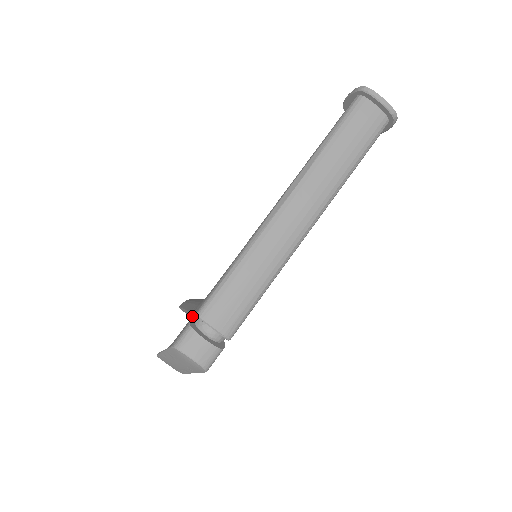
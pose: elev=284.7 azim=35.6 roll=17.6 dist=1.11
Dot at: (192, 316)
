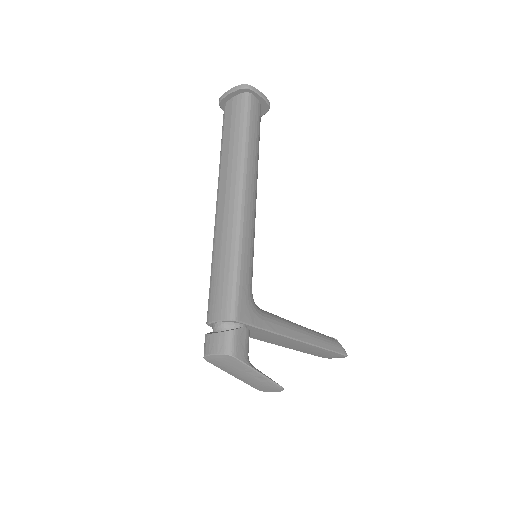
Dot at: (269, 341)
